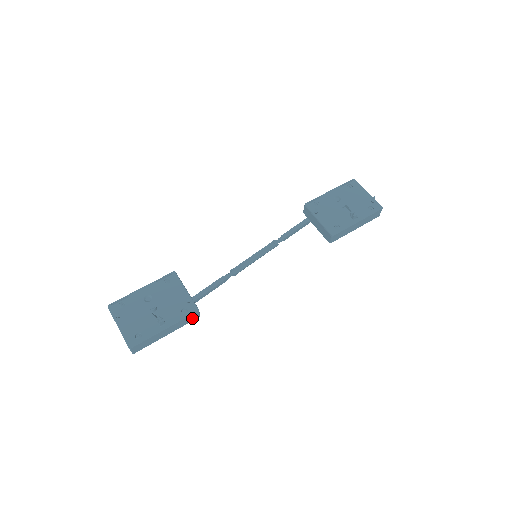
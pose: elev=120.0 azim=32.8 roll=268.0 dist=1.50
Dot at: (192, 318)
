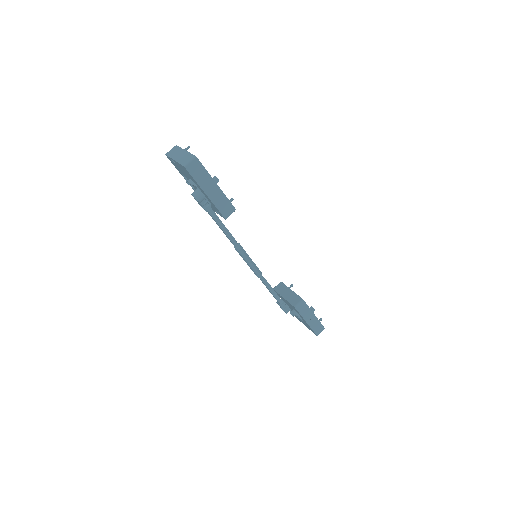
Dot at: (225, 210)
